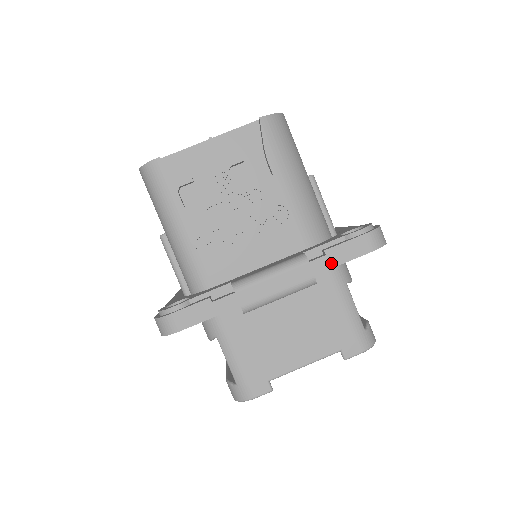
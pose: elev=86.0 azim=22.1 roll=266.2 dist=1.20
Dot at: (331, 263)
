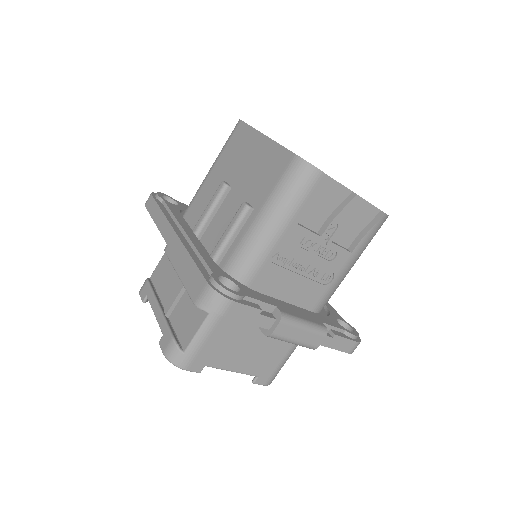
Dot at: (329, 344)
